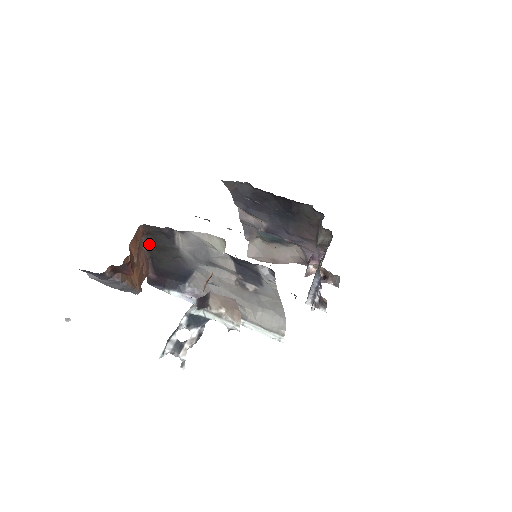
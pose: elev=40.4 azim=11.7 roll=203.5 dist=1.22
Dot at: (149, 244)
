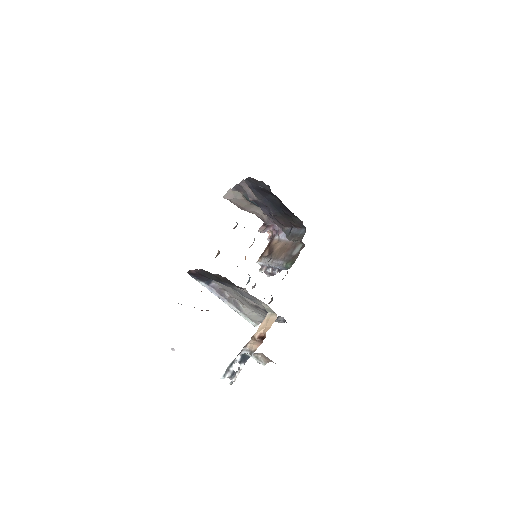
Dot at: occluded
